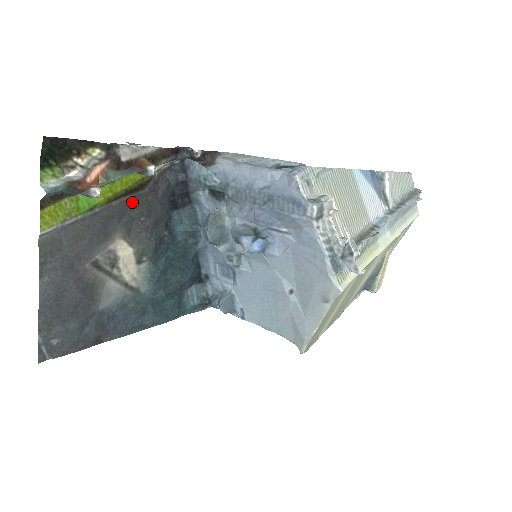
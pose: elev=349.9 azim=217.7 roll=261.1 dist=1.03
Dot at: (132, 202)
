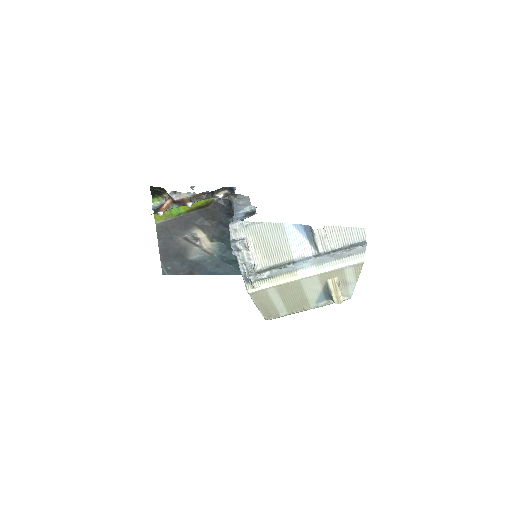
Dot at: (203, 212)
